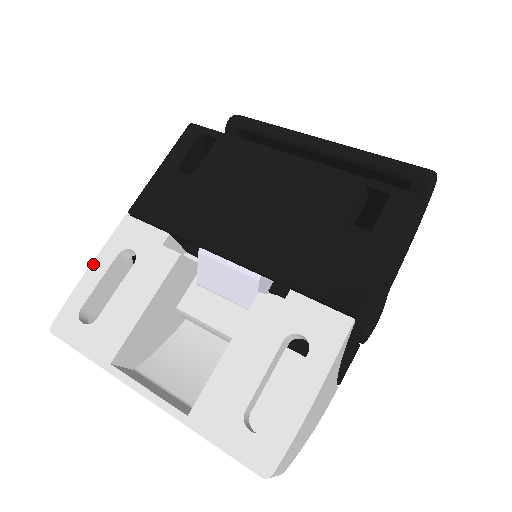
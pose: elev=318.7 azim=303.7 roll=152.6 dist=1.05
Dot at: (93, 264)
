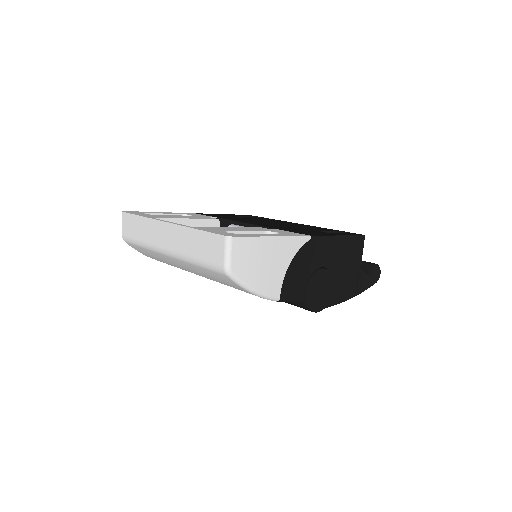
Dot at: (164, 212)
